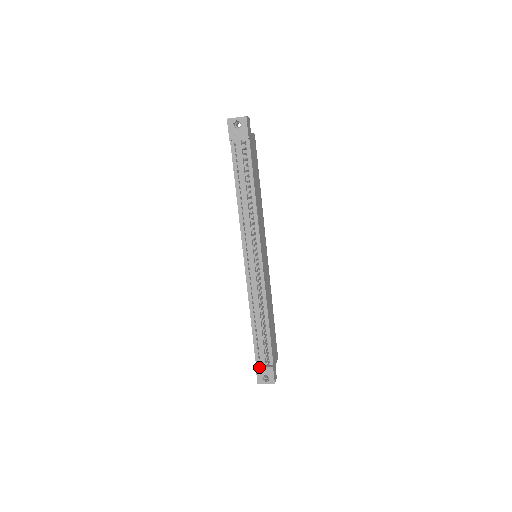
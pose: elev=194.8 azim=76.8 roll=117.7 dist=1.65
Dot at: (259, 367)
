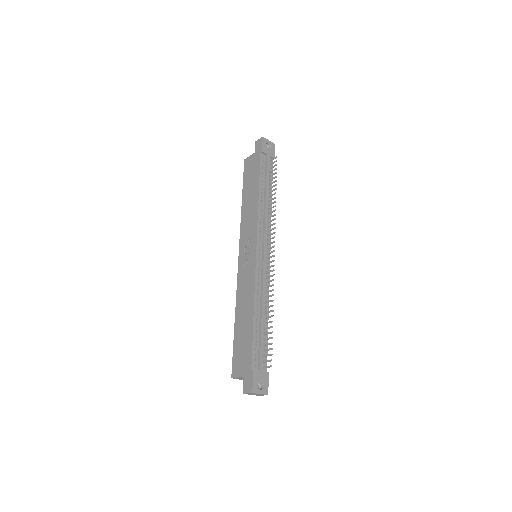
Dot at: (256, 370)
